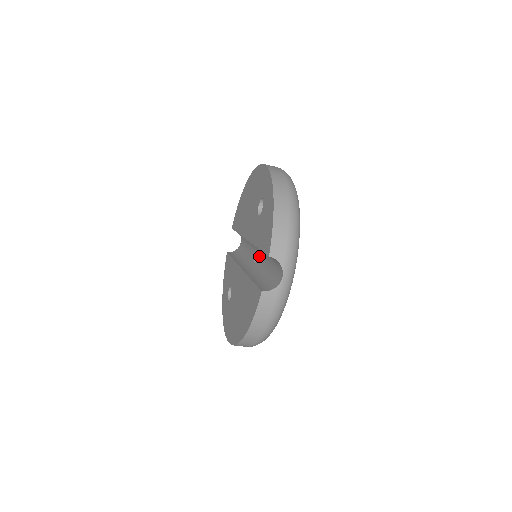
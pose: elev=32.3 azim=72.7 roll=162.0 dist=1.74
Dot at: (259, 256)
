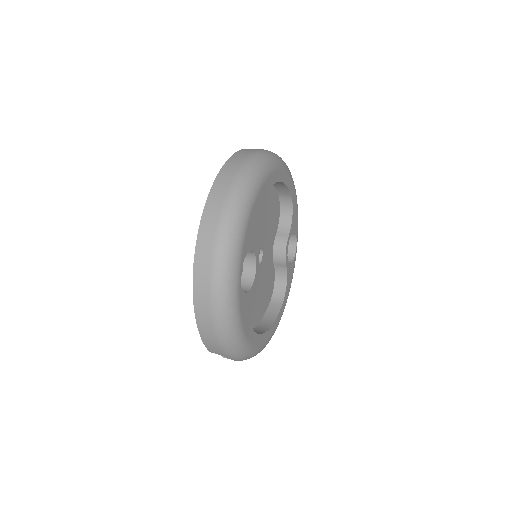
Dot at: occluded
